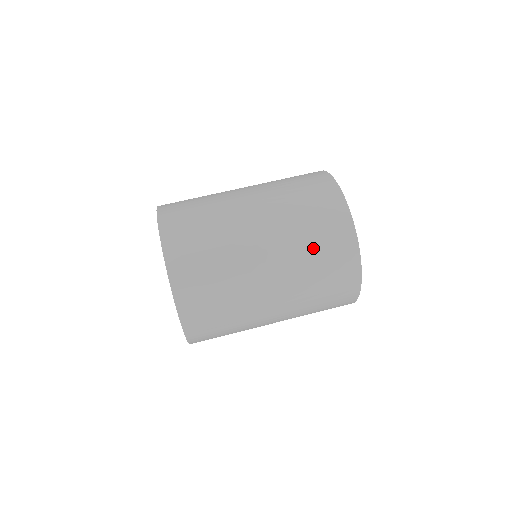
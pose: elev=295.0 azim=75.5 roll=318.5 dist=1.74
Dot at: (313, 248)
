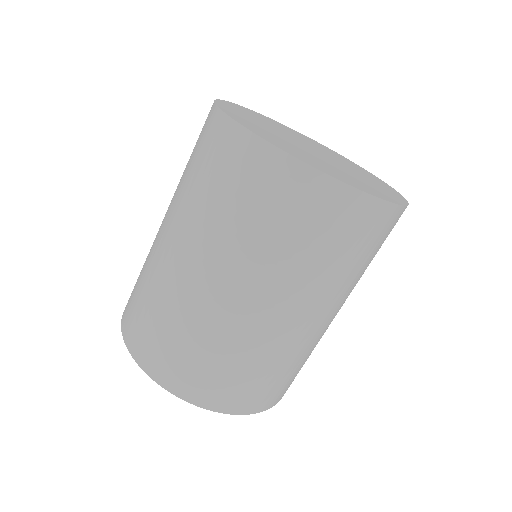
Dot at: (369, 262)
